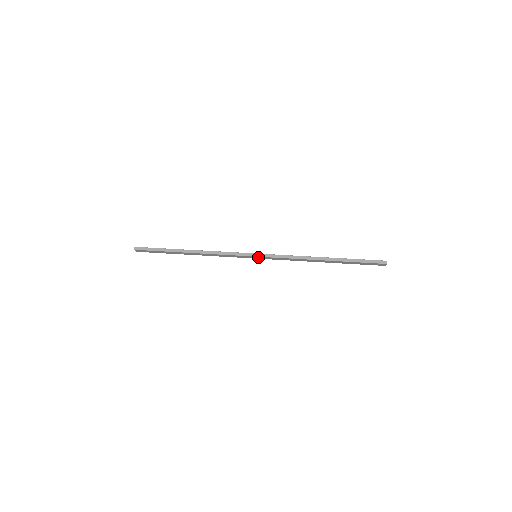
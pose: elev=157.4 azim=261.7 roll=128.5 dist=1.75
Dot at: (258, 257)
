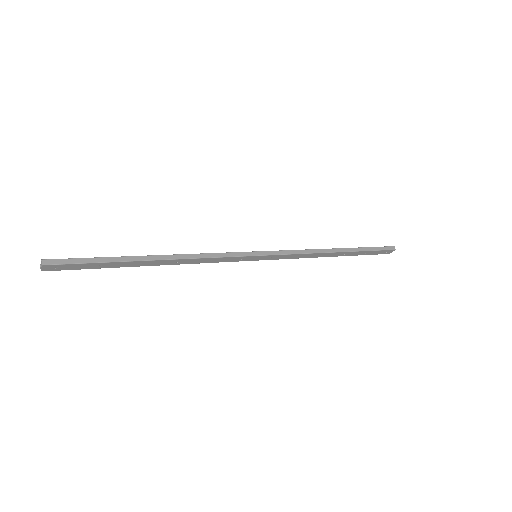
Dot at: (260, 257)
